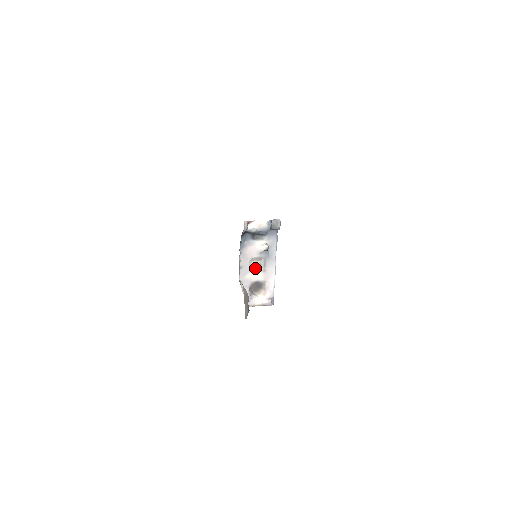
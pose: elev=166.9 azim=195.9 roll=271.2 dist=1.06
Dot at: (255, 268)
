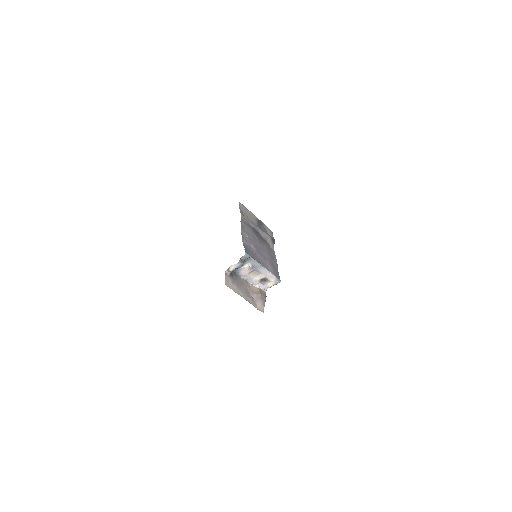
Dot at: (254, 275)
